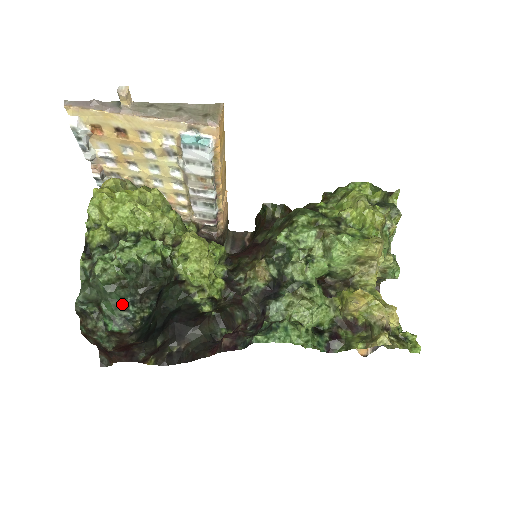
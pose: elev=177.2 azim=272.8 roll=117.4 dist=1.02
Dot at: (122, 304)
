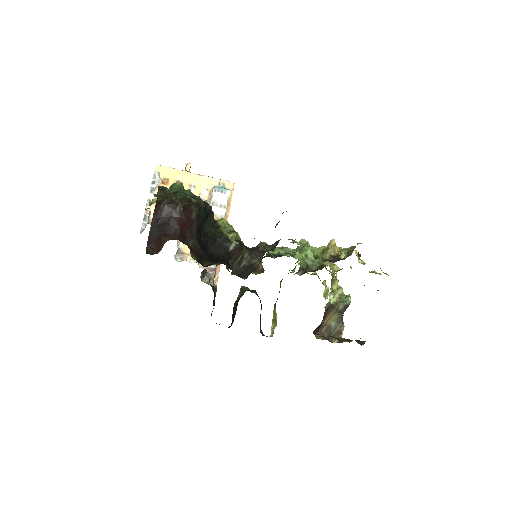
Dot at: occluded
